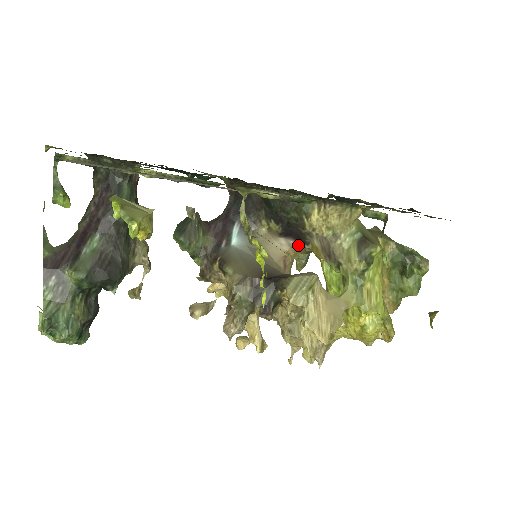
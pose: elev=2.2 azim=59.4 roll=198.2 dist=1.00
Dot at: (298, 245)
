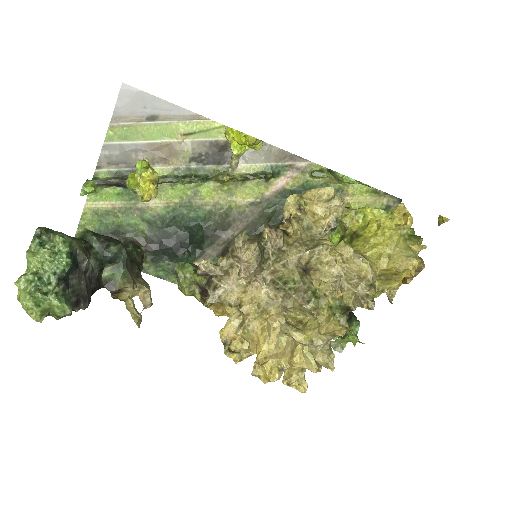
Dot at: occluded
